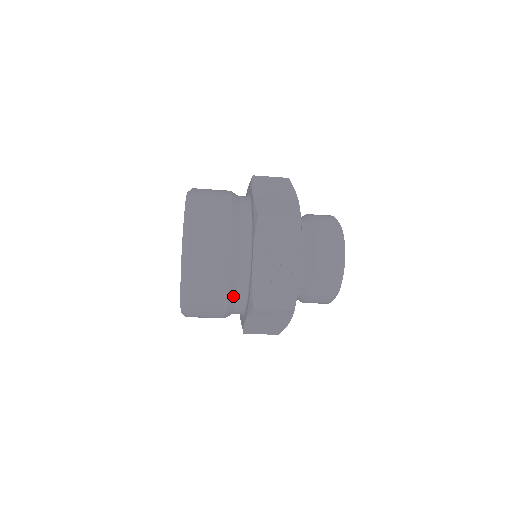
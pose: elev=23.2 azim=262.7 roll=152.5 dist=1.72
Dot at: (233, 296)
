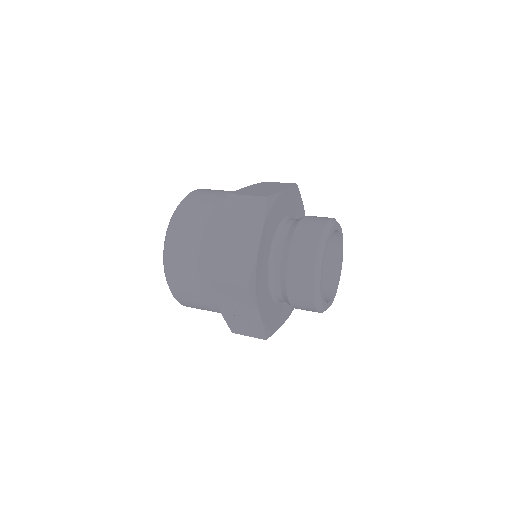
Dot at: occluded
